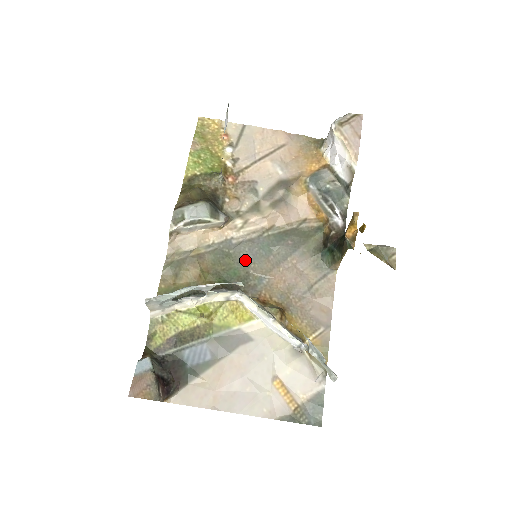
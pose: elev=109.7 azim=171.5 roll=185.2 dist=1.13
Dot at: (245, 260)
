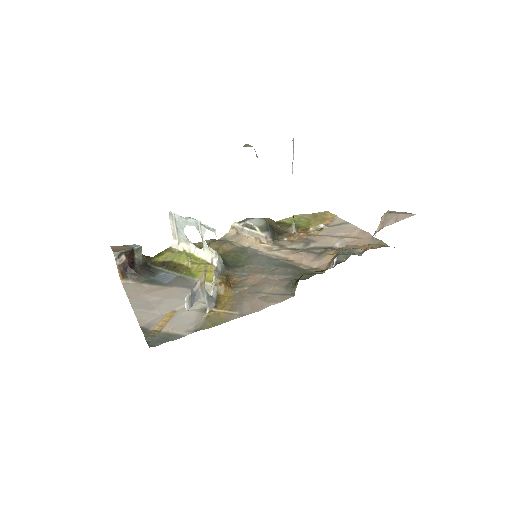
Dot at: (251, 261)
